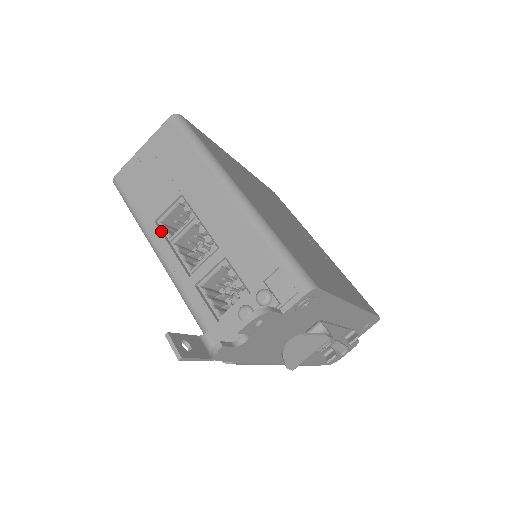
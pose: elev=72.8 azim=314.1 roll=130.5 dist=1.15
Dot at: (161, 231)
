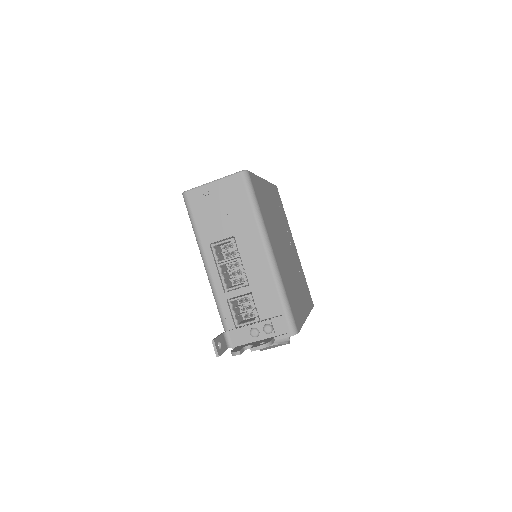
Dot at: (212, 253)
